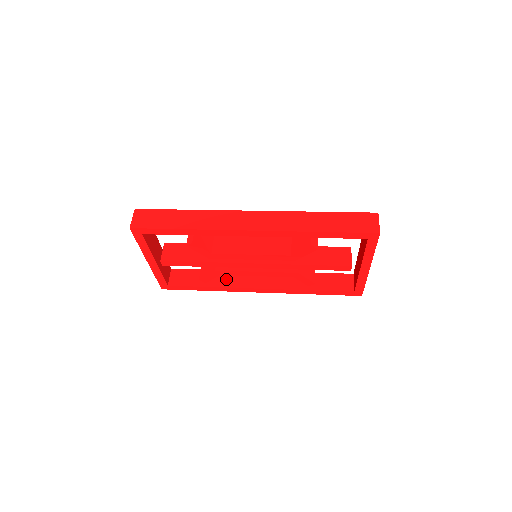
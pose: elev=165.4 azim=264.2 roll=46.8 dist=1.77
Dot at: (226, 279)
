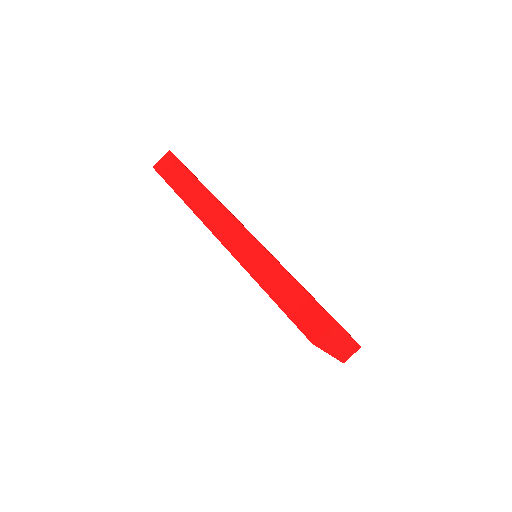
Dot at: occluded
